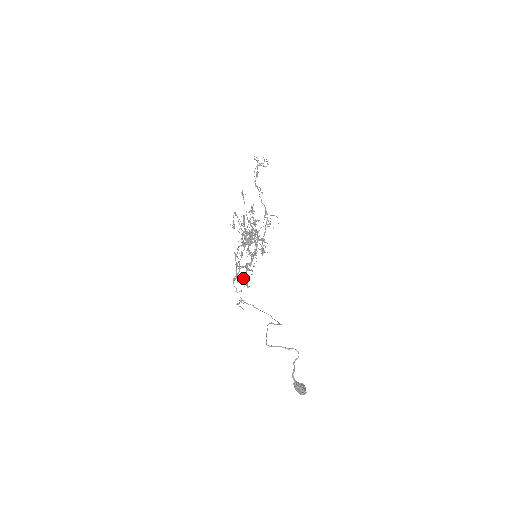
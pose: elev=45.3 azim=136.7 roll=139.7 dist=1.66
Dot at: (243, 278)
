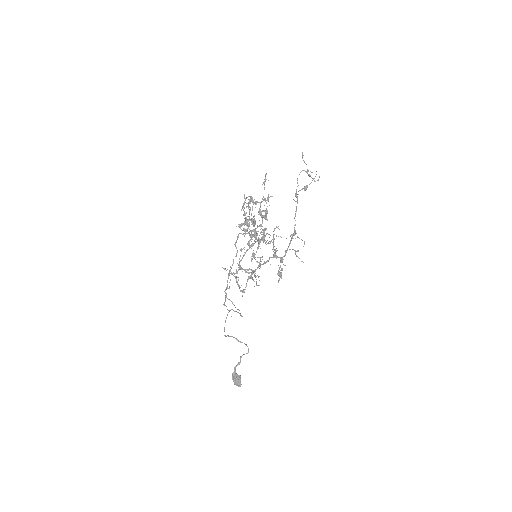
Dot at: (237, 277)
